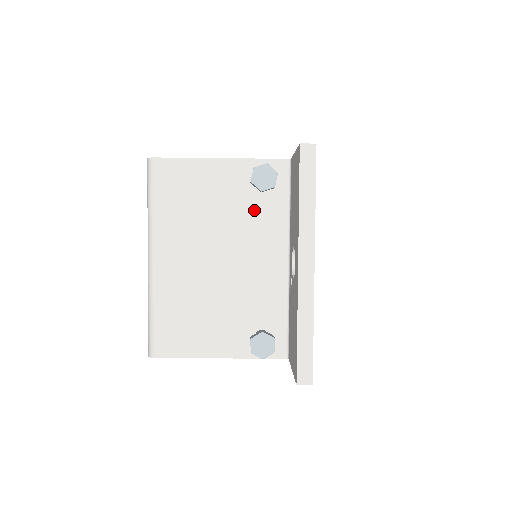
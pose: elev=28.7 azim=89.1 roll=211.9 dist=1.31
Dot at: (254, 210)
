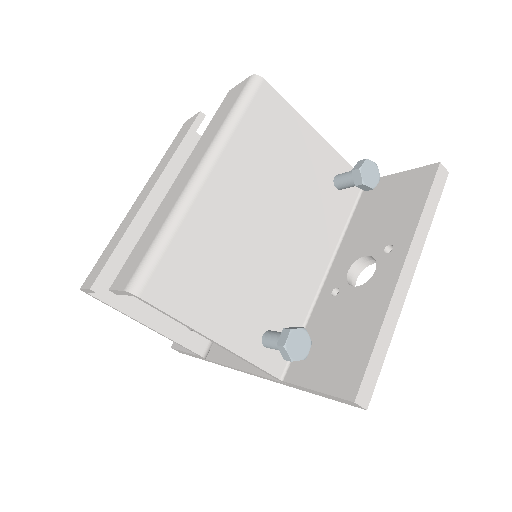
Dot at: (321, 201)
